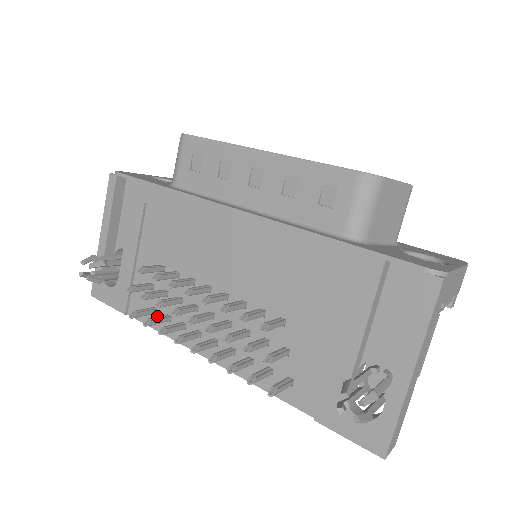
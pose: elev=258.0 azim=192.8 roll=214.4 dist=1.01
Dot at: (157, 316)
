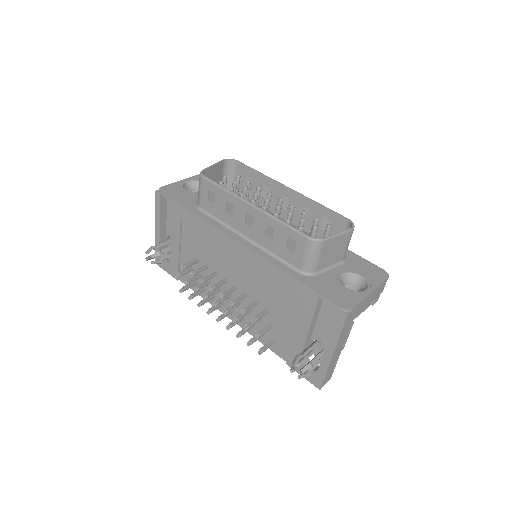
Dot at: occluded
